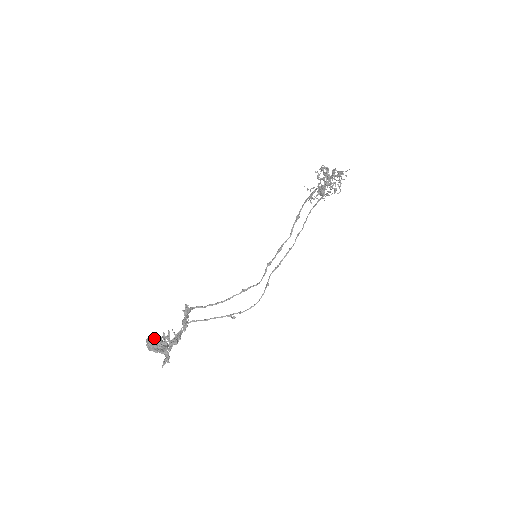
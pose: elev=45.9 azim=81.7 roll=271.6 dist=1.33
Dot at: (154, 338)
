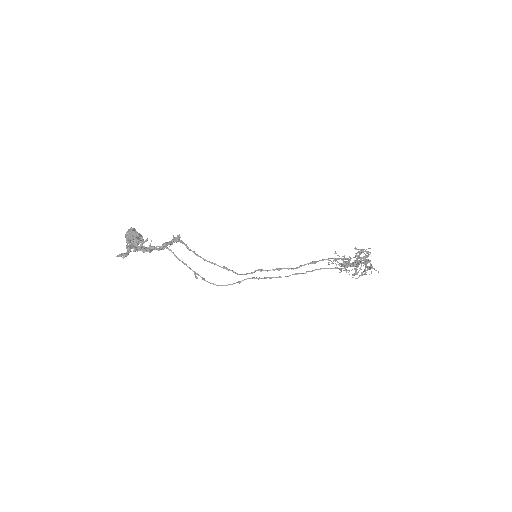
Dot at: (136, 232)
